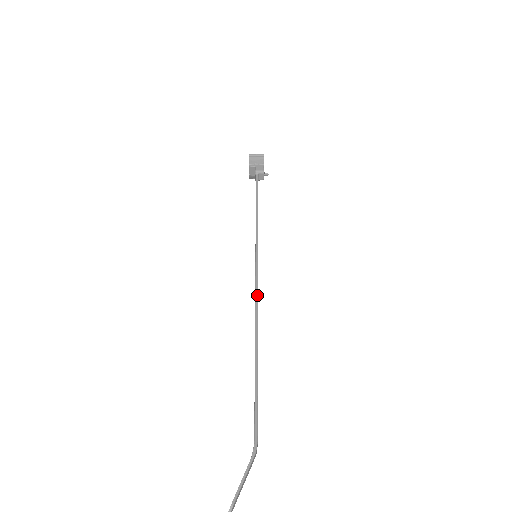
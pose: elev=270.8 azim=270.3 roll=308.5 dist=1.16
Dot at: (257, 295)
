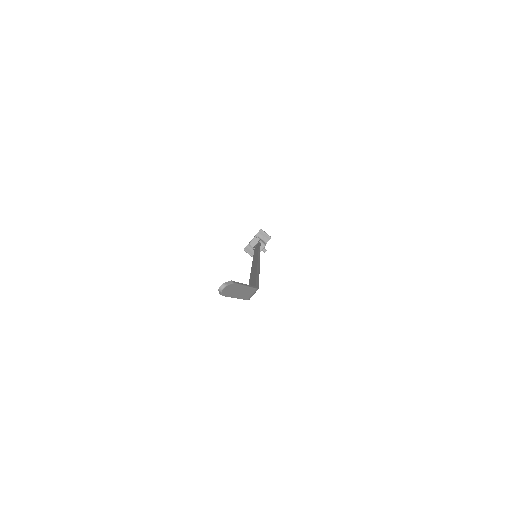
Dot at: occluded
